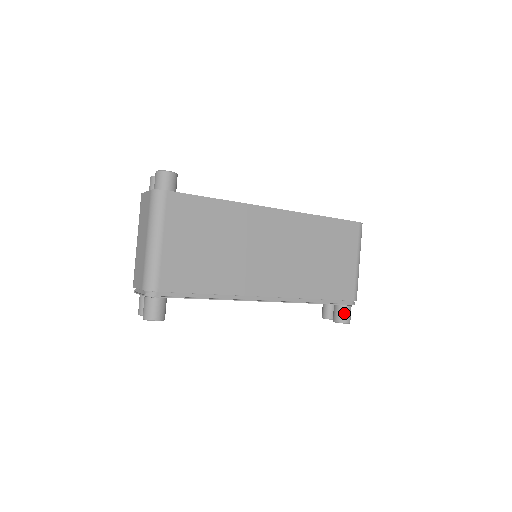
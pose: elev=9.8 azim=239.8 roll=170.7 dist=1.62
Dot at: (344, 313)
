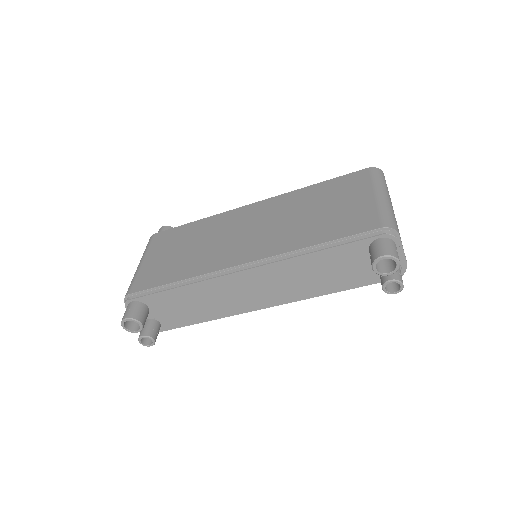
Dot at: (375, 249)
